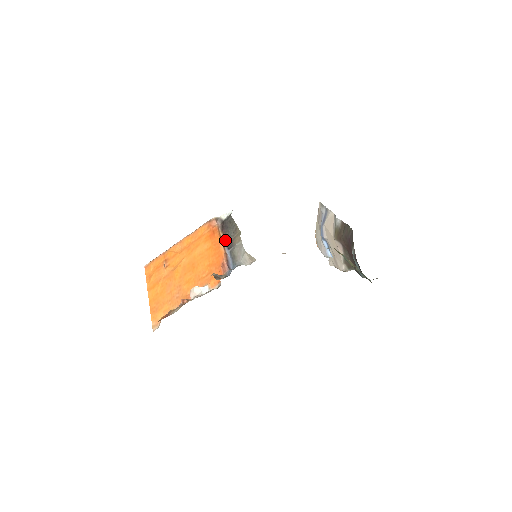
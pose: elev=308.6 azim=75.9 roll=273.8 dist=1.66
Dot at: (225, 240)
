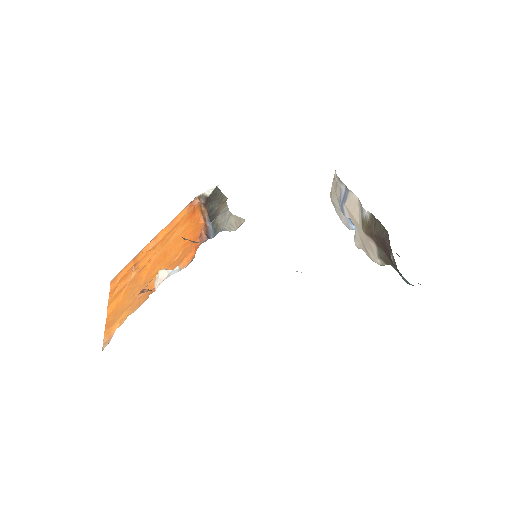
Dot at: (207, 214)
